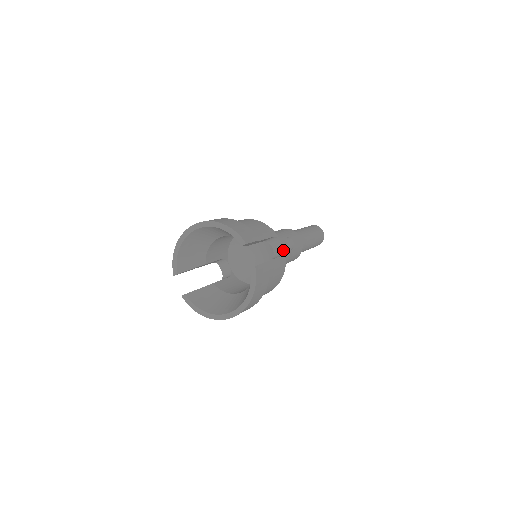
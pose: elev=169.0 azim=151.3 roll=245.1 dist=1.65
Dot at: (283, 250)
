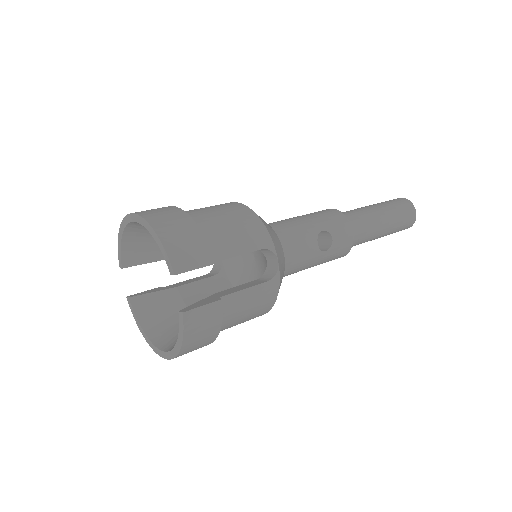
Dot at: (276, 270)
